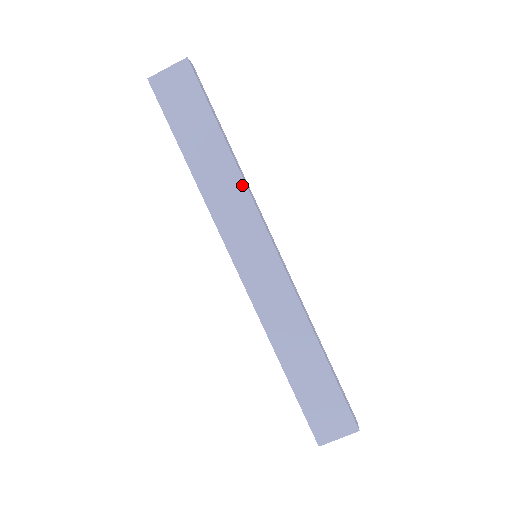
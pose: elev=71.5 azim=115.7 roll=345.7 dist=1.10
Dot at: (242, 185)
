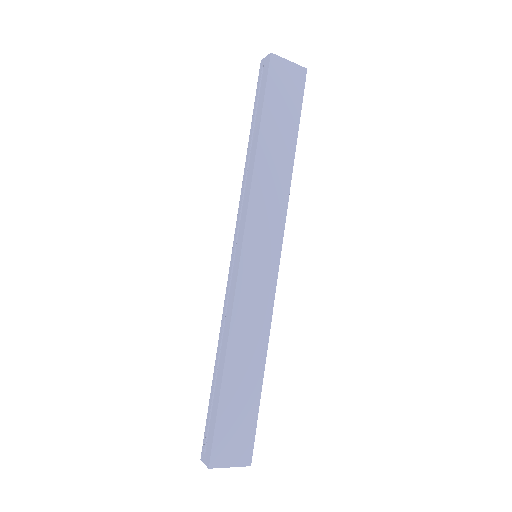
Dot at: (287, 192)
